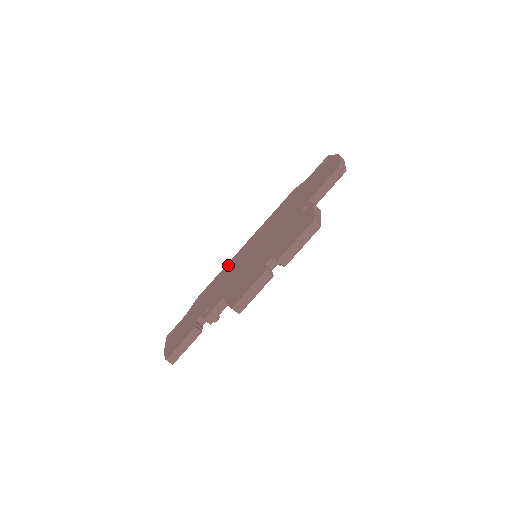
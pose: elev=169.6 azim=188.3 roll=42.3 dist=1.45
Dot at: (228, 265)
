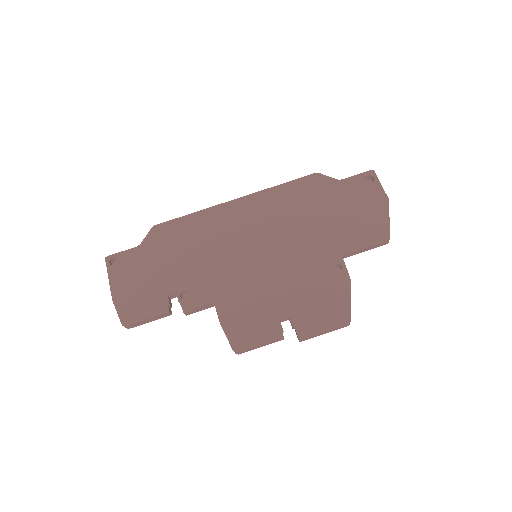
Dot at: (209, 217)
